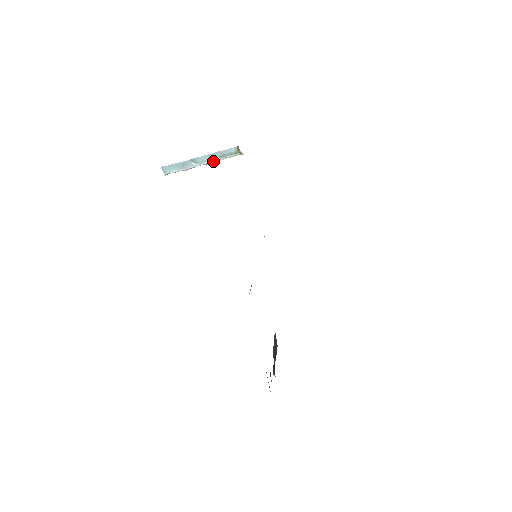
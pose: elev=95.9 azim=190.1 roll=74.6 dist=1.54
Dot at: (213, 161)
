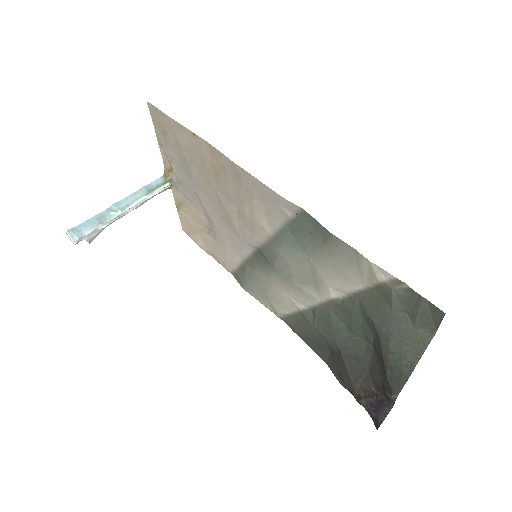
Dot at: (138, 203)
